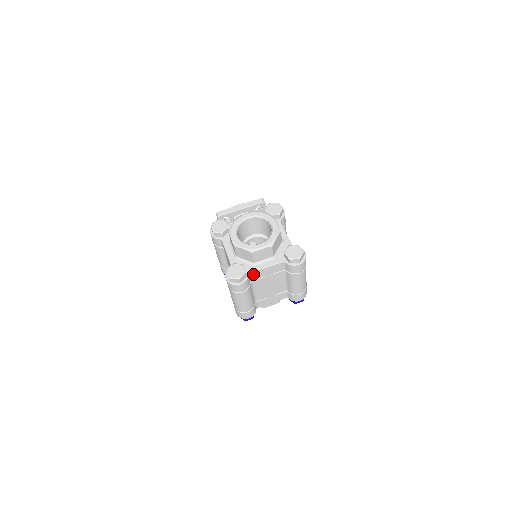
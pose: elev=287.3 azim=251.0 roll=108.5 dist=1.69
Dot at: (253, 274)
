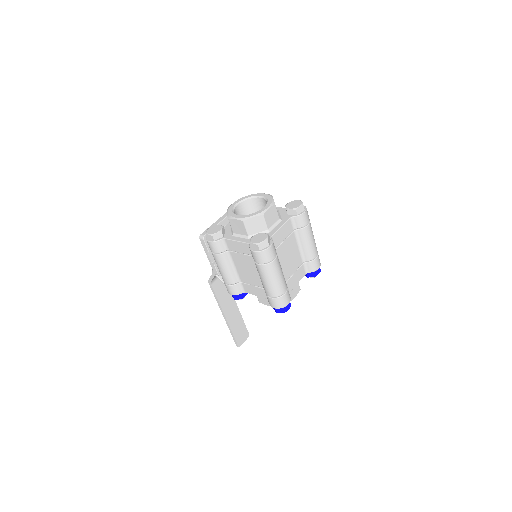
Dot at: (273, 239)
